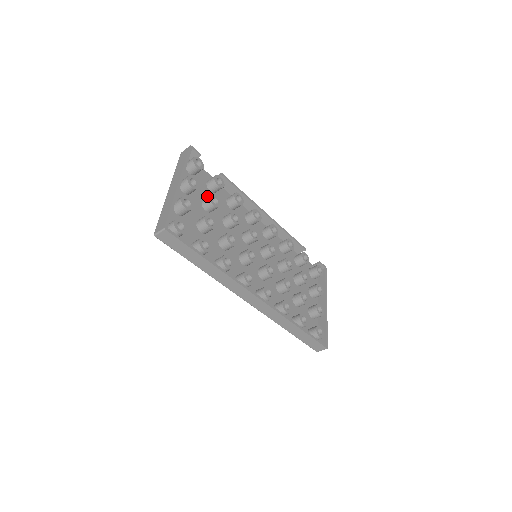
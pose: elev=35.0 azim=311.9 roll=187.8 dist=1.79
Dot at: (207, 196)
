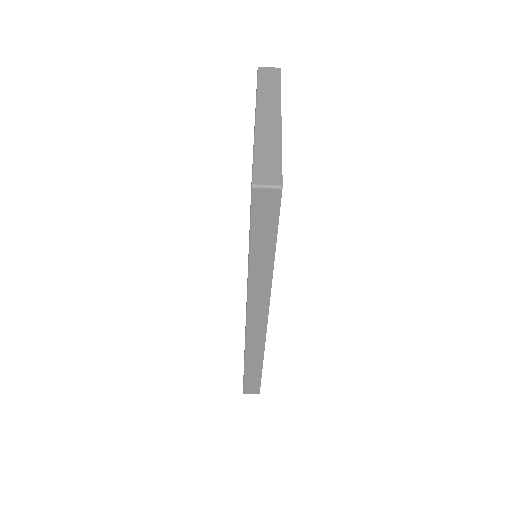
Dot at: occluded
